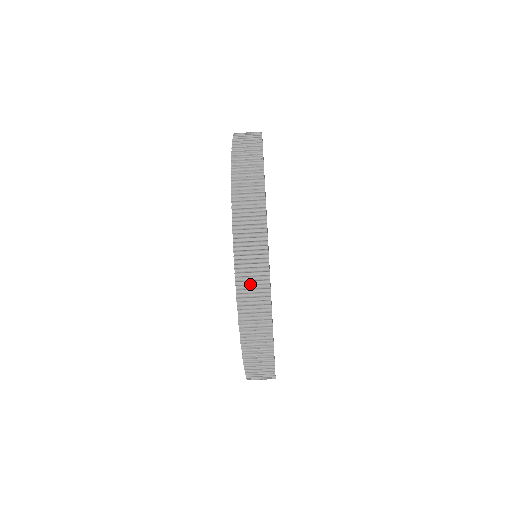
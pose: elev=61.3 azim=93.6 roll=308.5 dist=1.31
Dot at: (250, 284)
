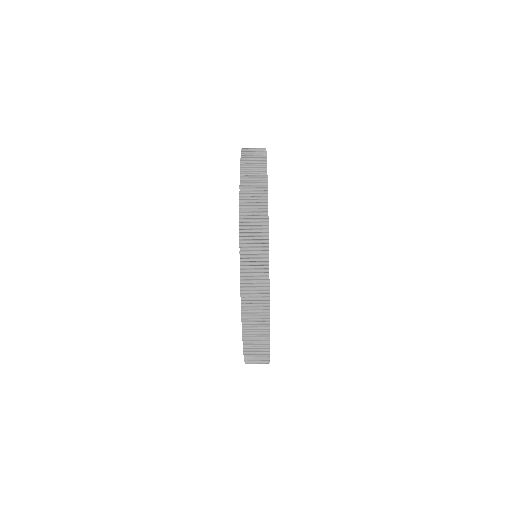
Dot at: (253, 321)
